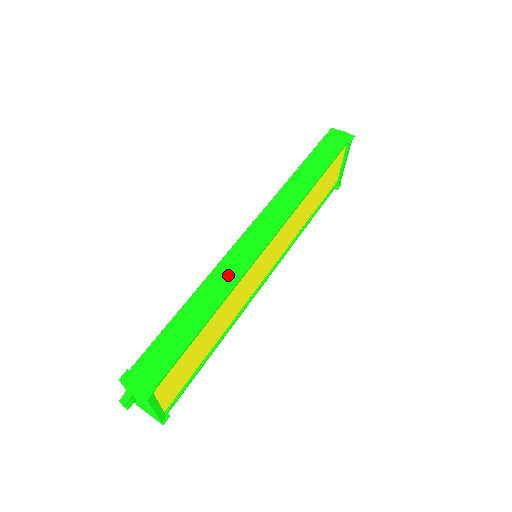
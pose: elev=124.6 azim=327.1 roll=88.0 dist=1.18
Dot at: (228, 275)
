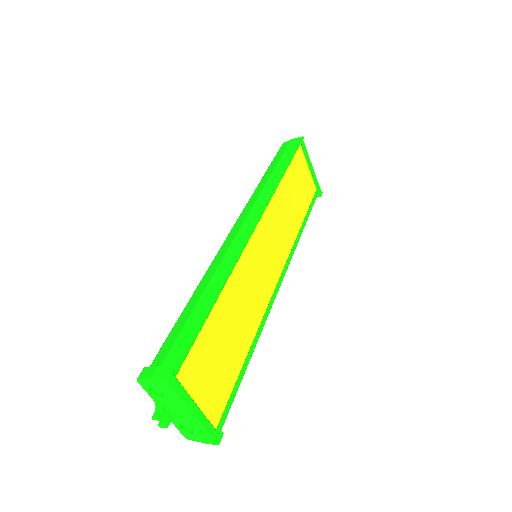
Dot at: (223, 261)
